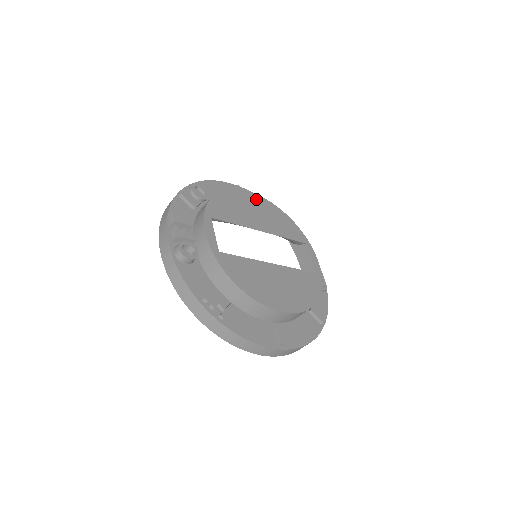
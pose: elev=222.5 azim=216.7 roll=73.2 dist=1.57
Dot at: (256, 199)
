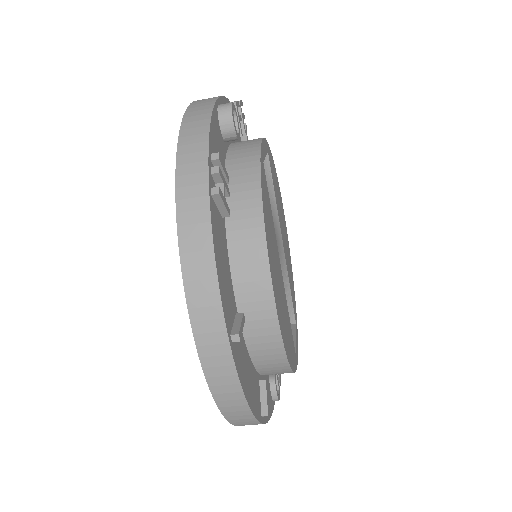
Dot at: (286, 231)
